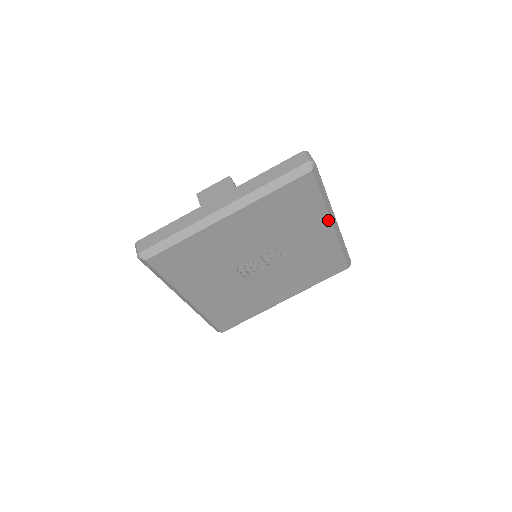
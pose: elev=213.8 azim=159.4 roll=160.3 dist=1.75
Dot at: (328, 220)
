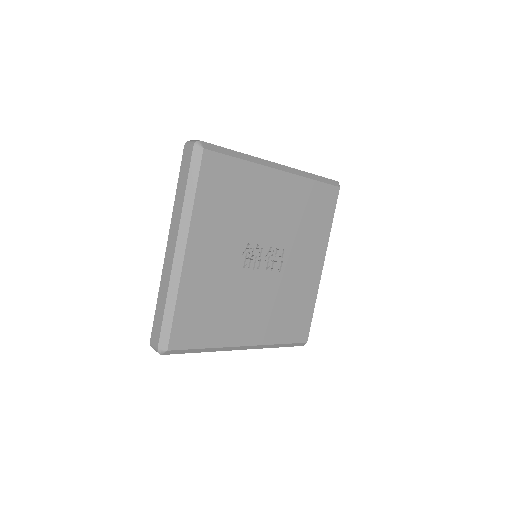
Dot at: (324, 255)
